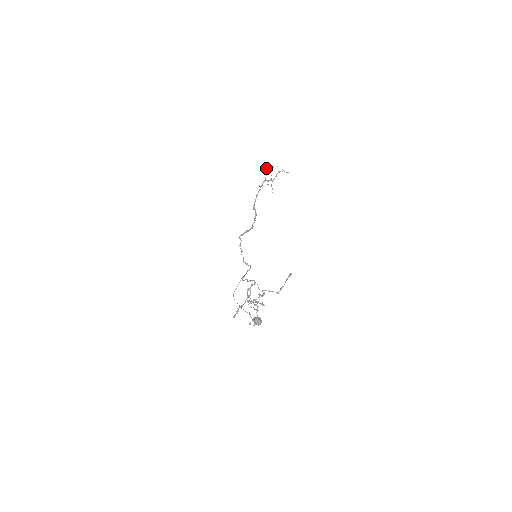
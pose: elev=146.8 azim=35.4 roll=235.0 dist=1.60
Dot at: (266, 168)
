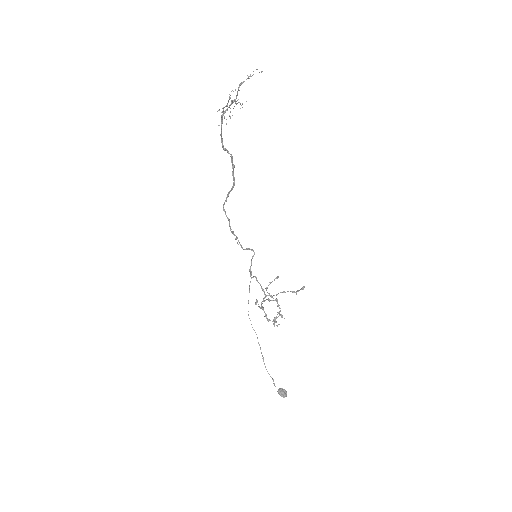
Dot at: (218, 110)
